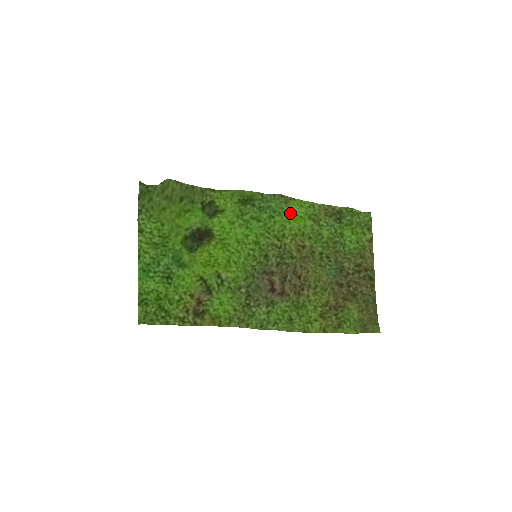
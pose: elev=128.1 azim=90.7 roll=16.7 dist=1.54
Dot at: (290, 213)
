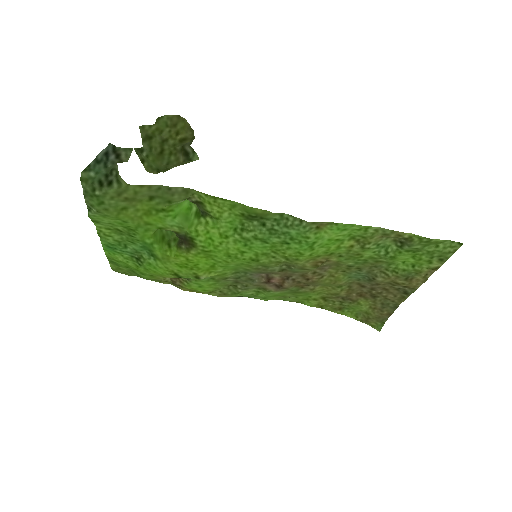
Dot at: (318, 240)
